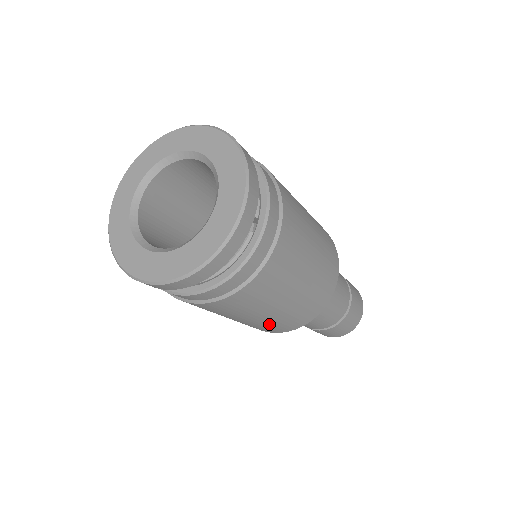
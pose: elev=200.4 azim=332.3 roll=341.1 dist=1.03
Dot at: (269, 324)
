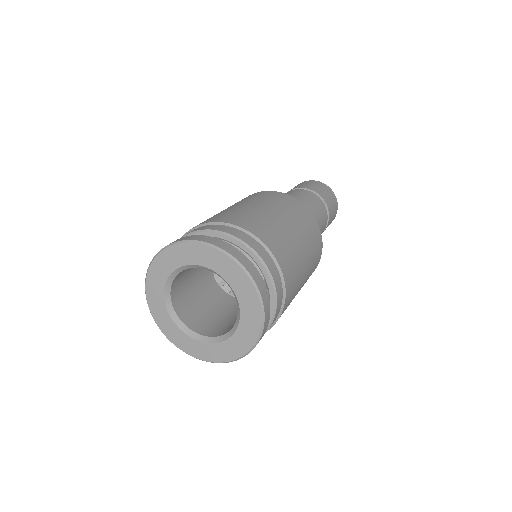
Dot at: occluded
